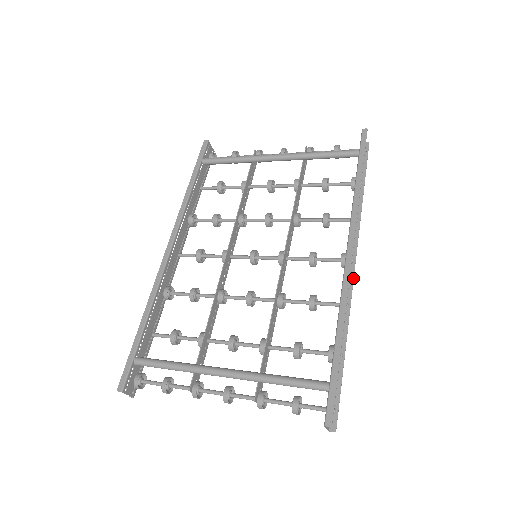
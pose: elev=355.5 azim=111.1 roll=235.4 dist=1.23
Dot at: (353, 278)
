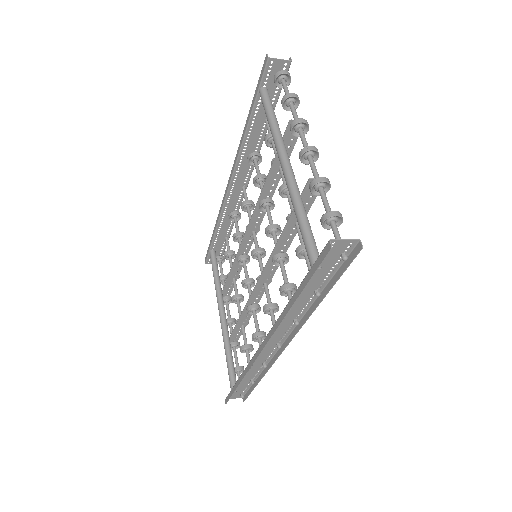
Dot at: (278, 356)
